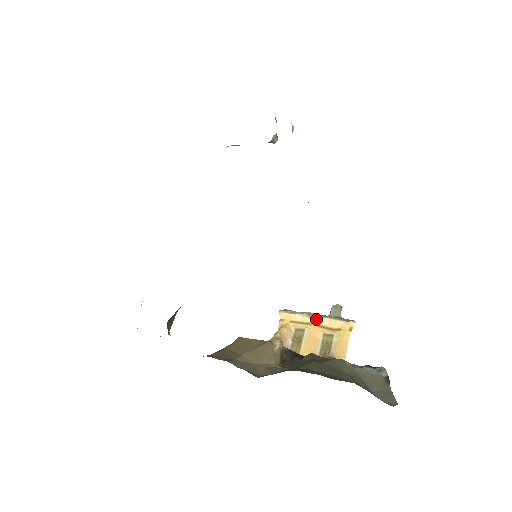
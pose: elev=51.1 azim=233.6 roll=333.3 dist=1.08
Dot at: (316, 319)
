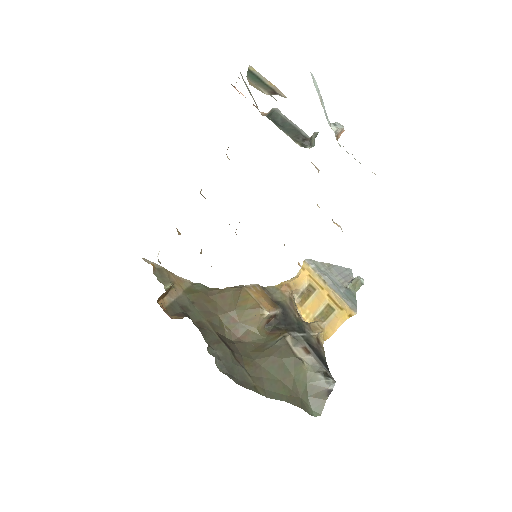
Dot at: (328, 288)
